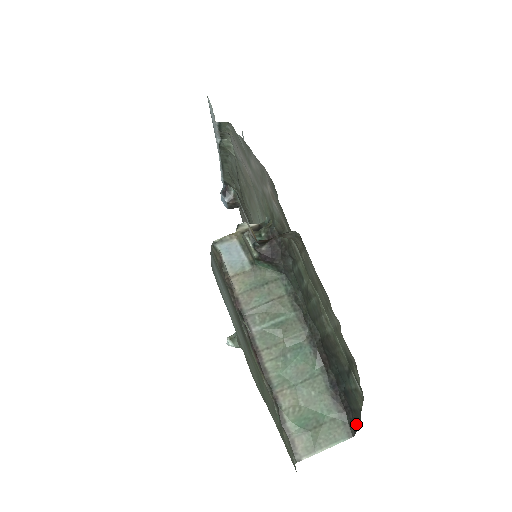
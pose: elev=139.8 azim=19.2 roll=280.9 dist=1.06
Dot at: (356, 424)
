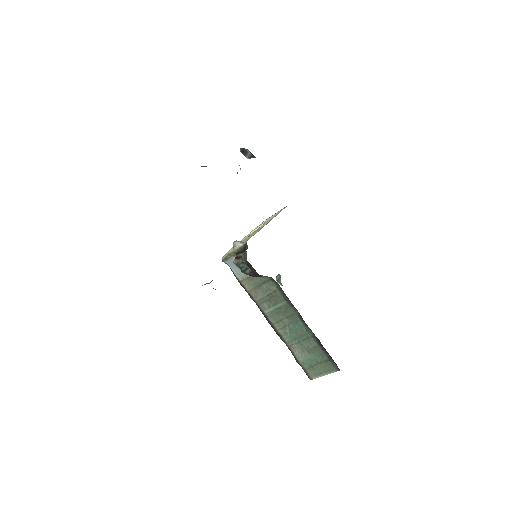
Dot at: occluded
